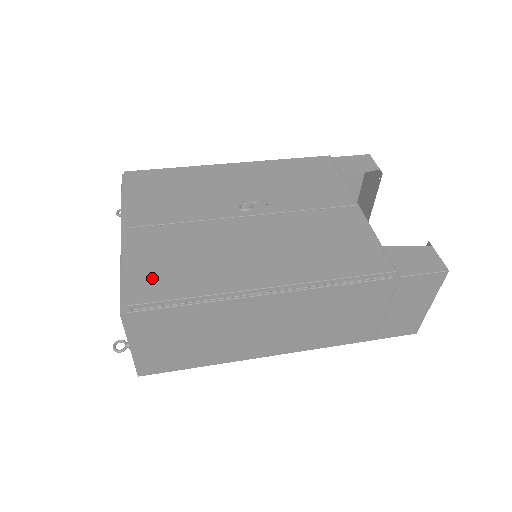
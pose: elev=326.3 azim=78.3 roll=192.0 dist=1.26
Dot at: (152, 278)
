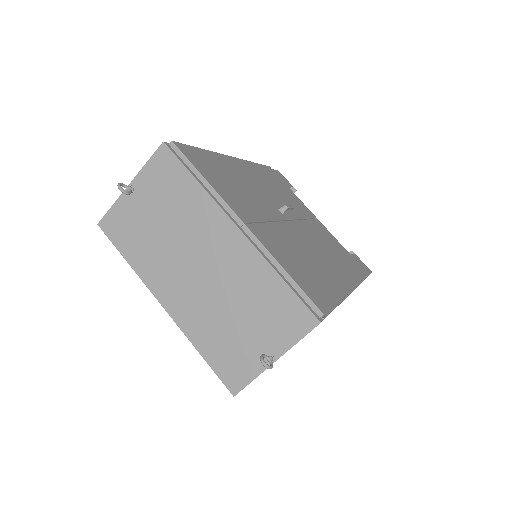
Dot at: (309, 283)
